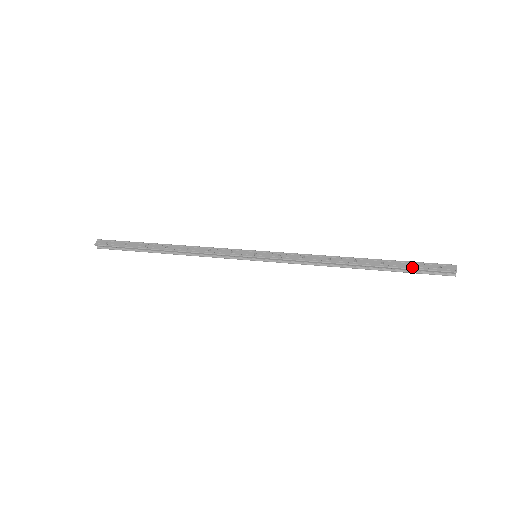
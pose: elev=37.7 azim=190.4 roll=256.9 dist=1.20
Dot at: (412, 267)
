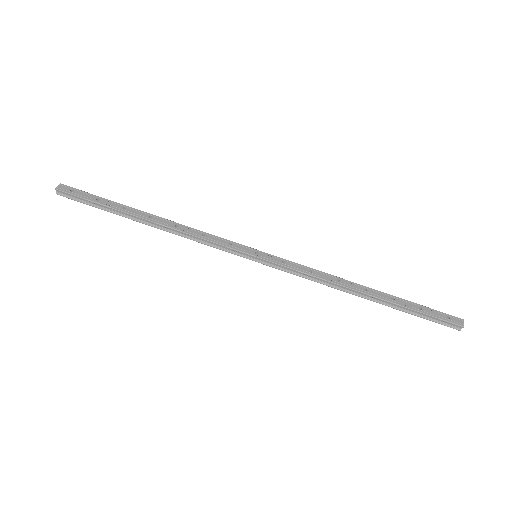
Dot at: (422, 311)
